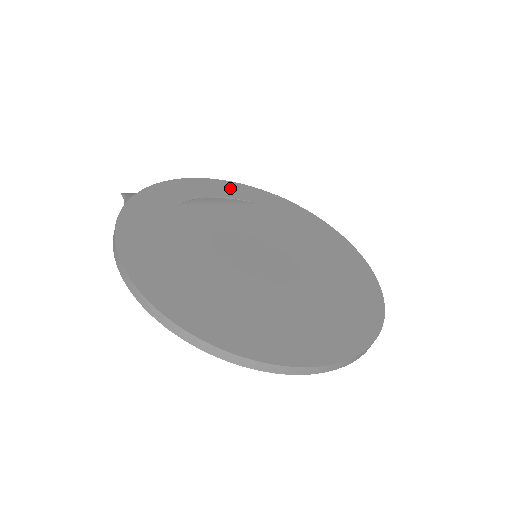
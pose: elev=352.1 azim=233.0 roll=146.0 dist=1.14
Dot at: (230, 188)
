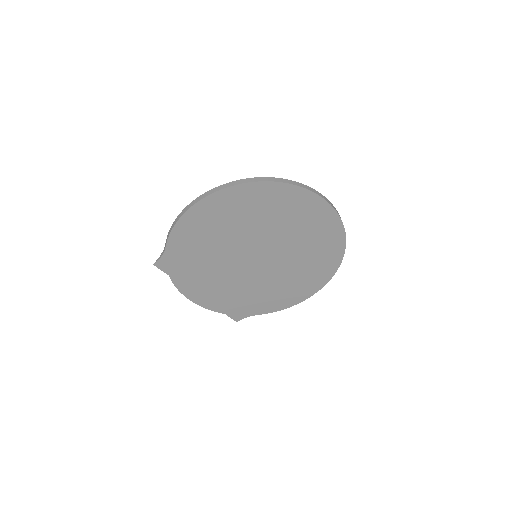
Dot at: occluded
